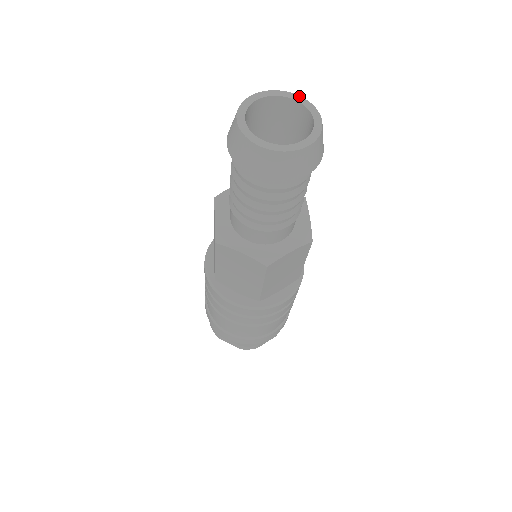
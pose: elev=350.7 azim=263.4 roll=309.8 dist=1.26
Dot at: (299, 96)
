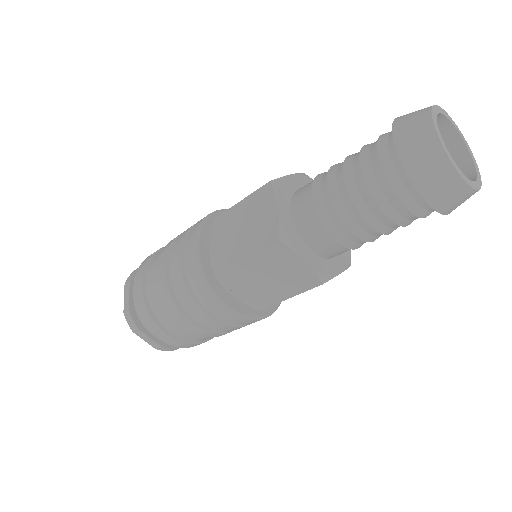
Dot at: occluded
